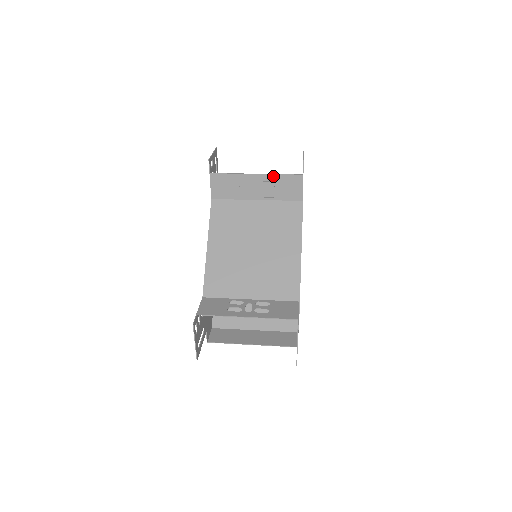
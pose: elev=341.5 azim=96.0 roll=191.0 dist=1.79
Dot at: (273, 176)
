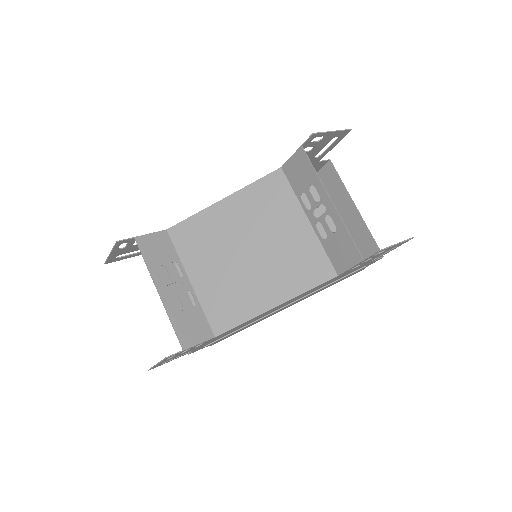
Dot at: (341, 224)
